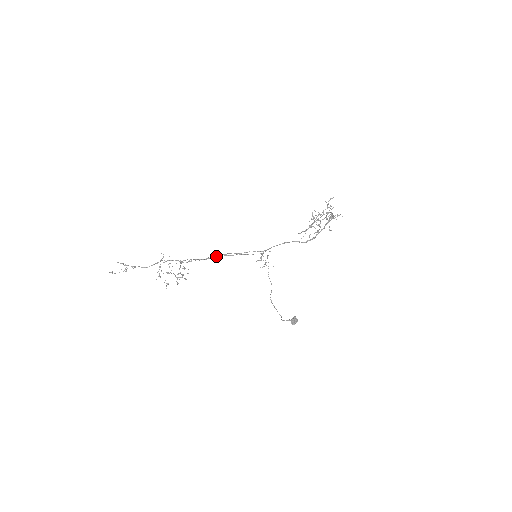
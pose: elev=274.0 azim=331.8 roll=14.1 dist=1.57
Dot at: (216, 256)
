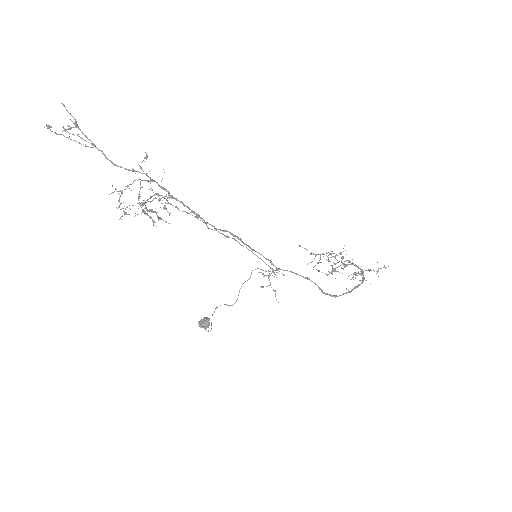
Dot at: occluded
